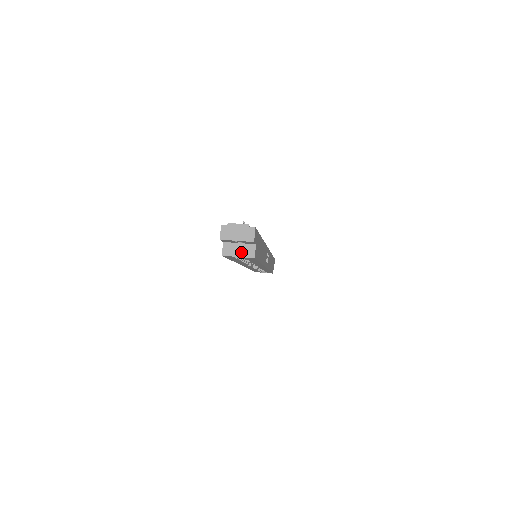
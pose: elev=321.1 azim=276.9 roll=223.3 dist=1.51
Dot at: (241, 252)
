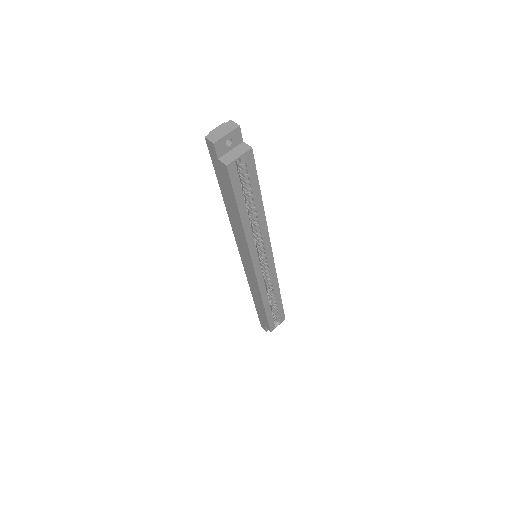
Dot at: (238, 153)
